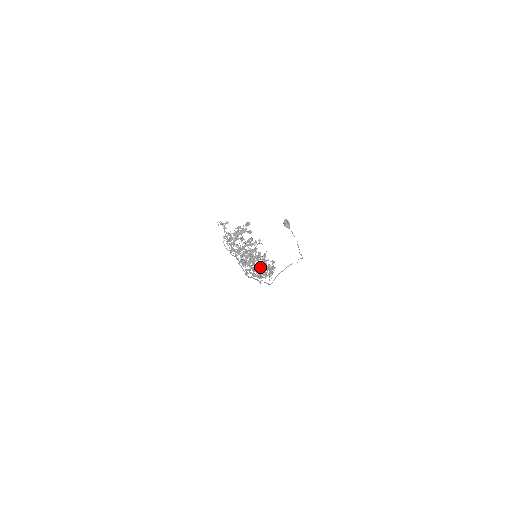
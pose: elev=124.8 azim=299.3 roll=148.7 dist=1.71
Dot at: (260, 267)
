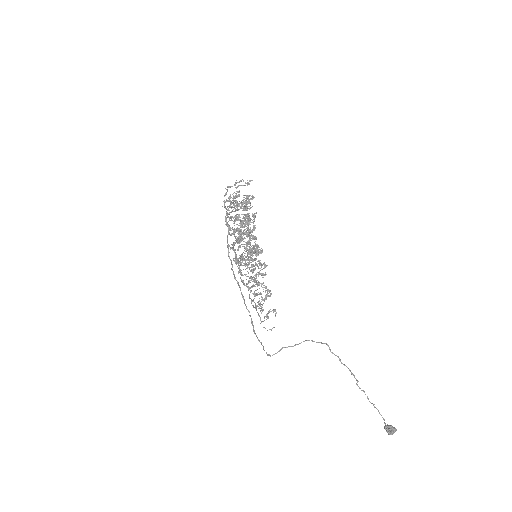
Dot at: (236, 210)
